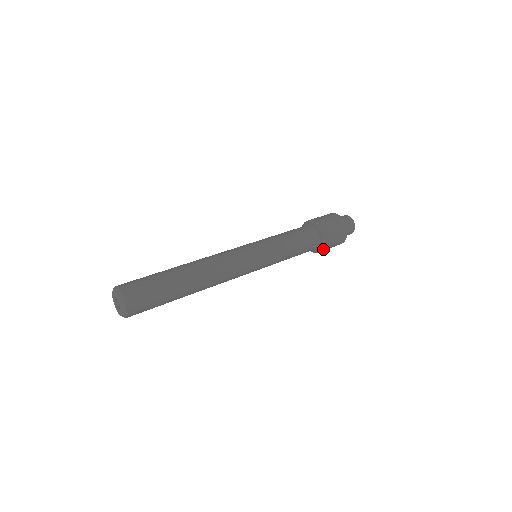
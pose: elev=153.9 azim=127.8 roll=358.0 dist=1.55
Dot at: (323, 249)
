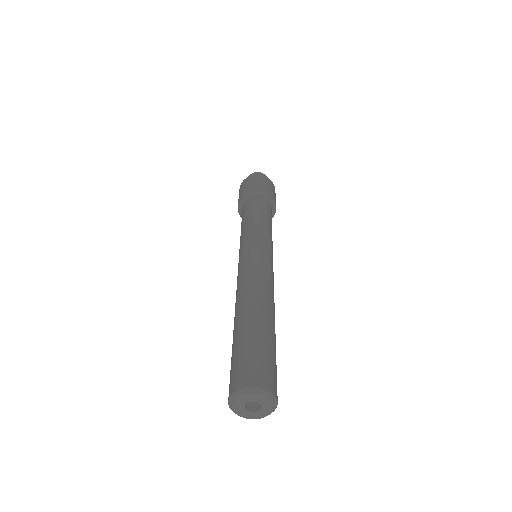
Dot at: occluded
